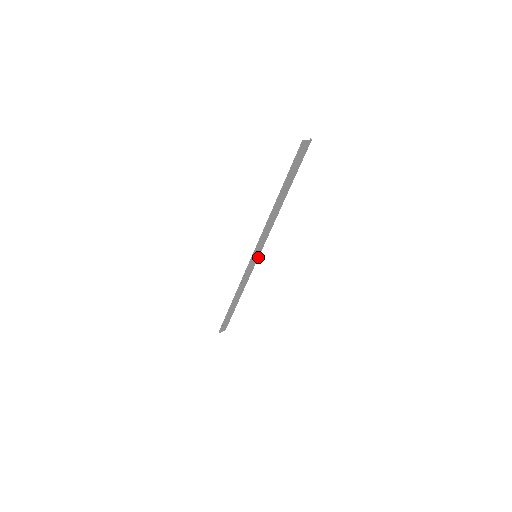
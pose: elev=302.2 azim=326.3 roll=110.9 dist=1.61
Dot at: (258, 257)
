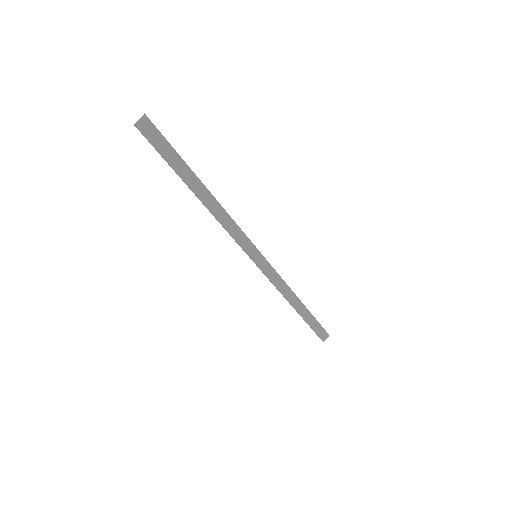
Dot at: (261, 255)
